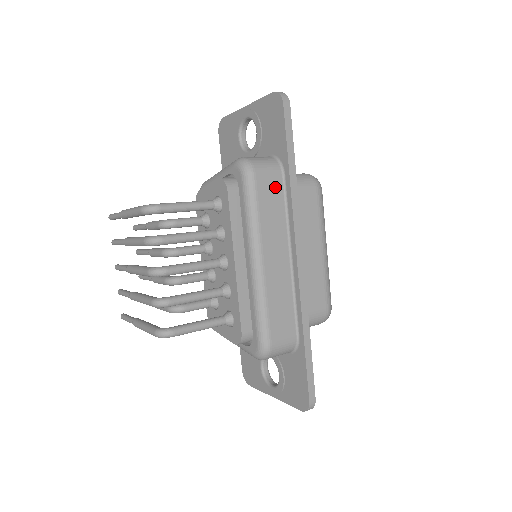
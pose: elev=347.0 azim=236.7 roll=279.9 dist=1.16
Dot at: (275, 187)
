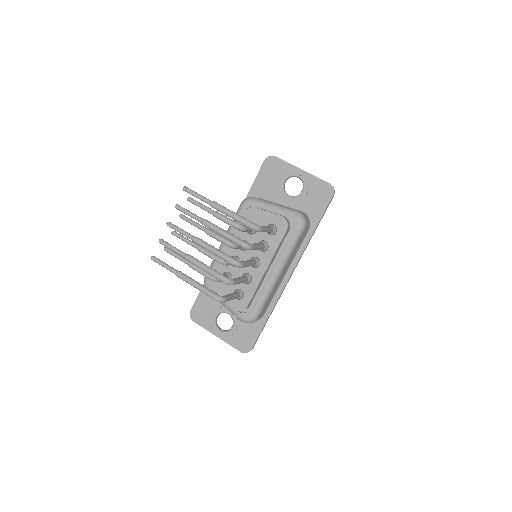
Dot at: (304, 236)
